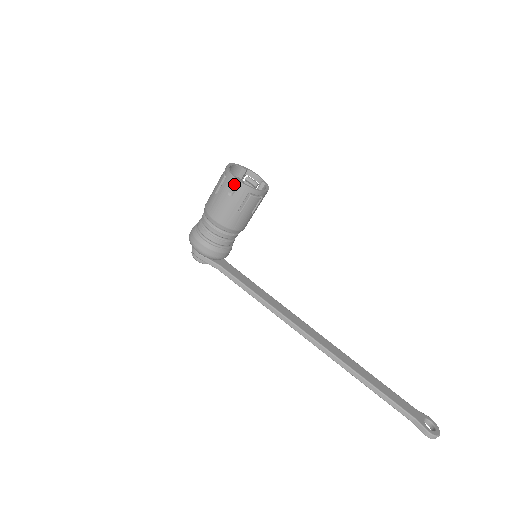
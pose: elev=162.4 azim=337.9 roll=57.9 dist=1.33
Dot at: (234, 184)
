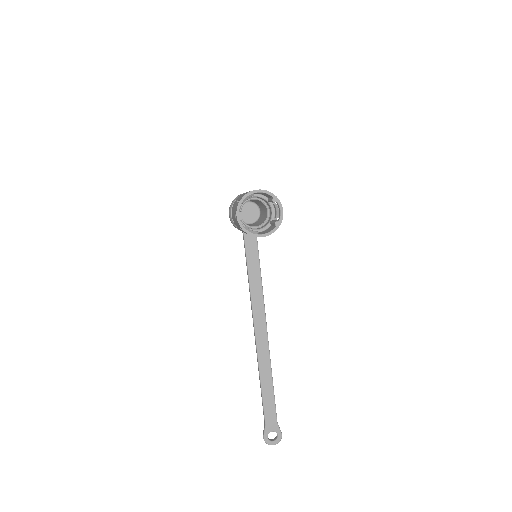
Dot at: (236, 214)
